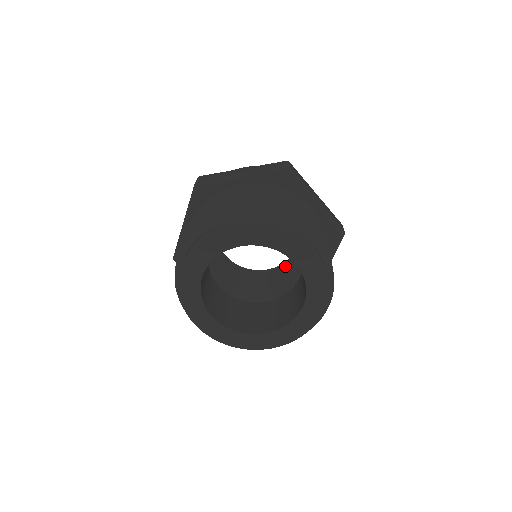
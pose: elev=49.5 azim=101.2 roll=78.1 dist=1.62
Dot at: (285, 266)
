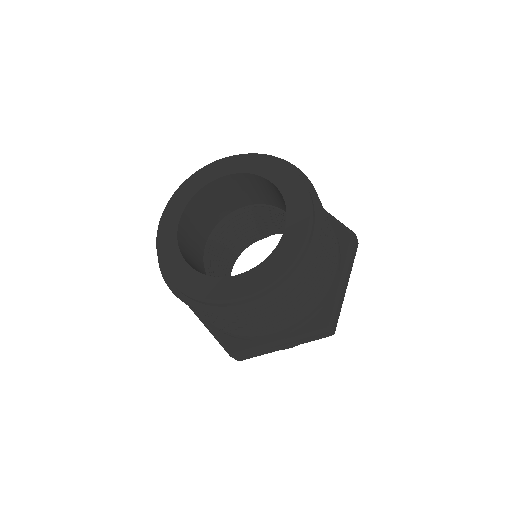
Dot at: occluded
